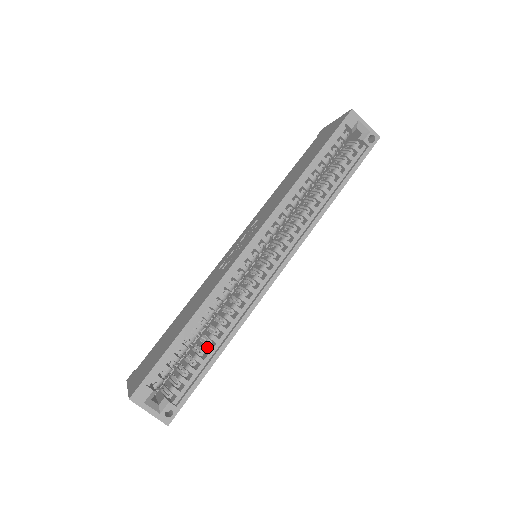
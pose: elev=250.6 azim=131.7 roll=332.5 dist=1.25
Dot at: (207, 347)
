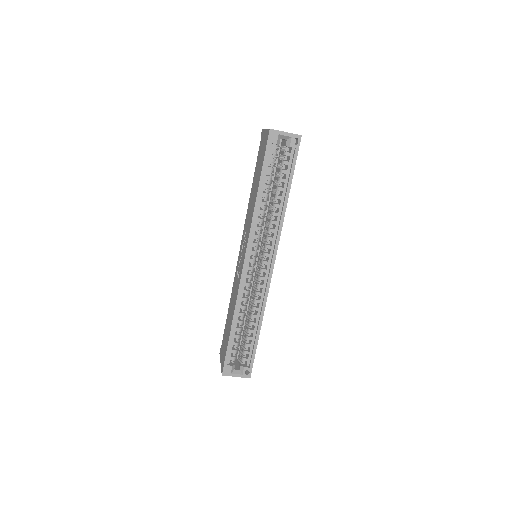
Dot at: (251, 330)
